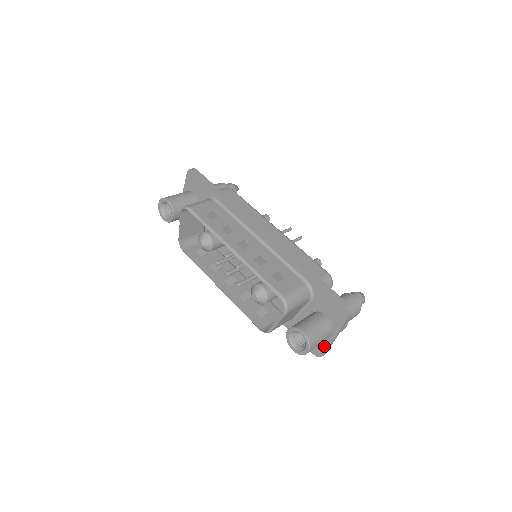
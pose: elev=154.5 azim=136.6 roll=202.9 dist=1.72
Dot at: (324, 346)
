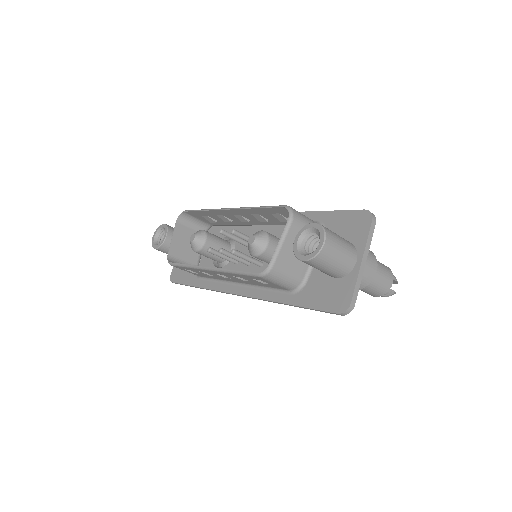
Dot at: (350, 286)
